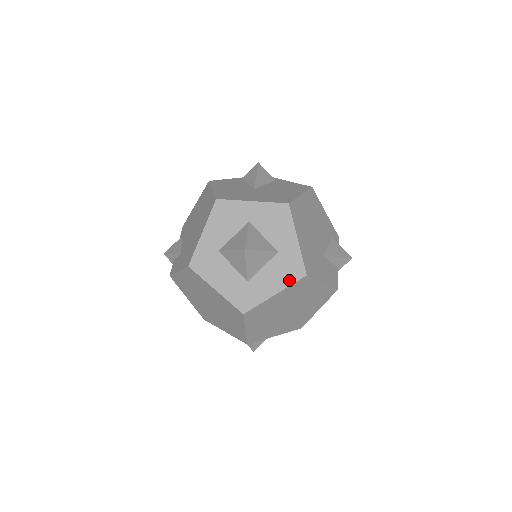
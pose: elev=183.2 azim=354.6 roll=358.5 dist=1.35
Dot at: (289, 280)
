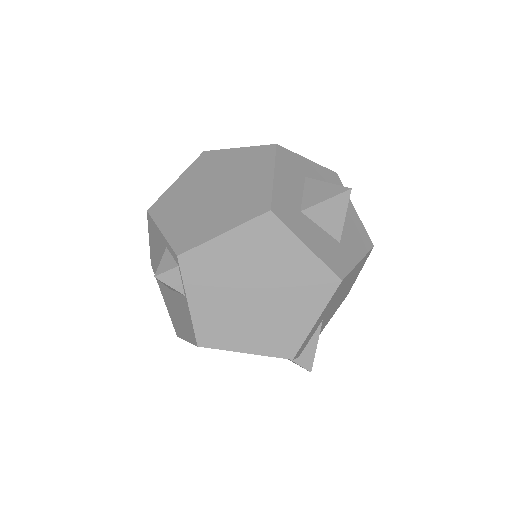
Dot at: (328, 261)
